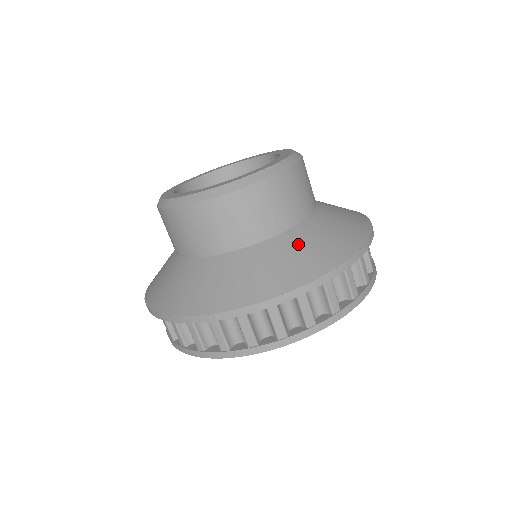
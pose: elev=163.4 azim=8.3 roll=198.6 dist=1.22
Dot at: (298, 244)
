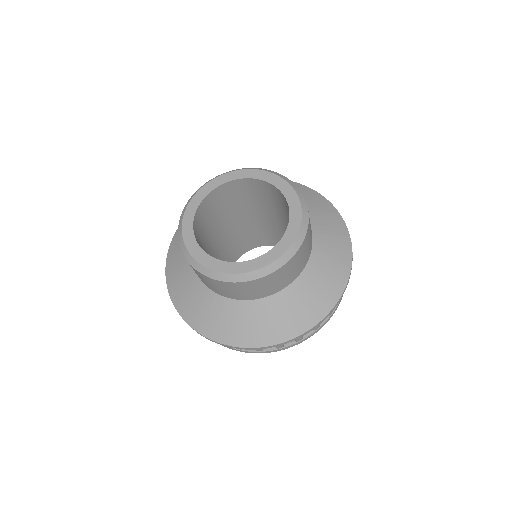
Dot at: (326, 240)
